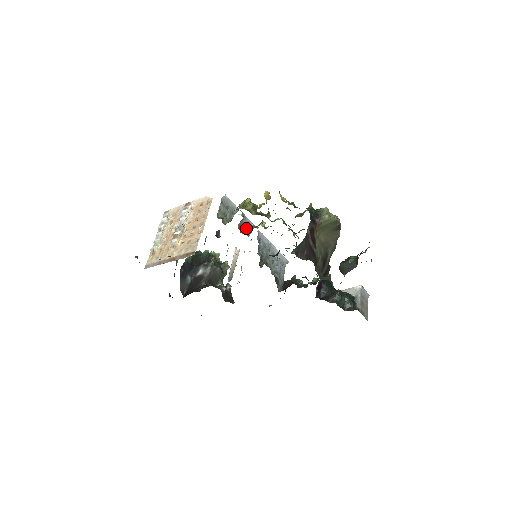
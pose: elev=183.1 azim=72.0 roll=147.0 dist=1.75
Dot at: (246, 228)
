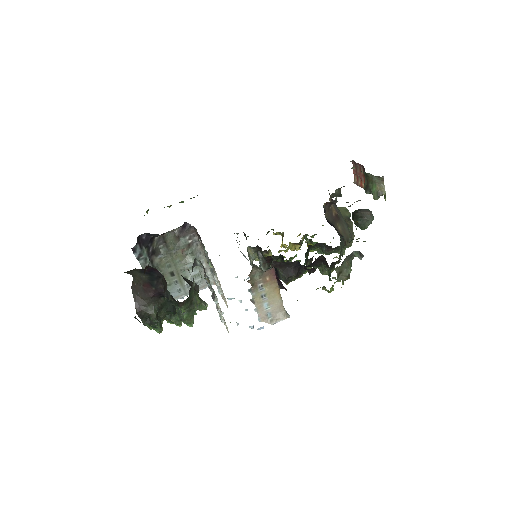
Dot at: occluded
